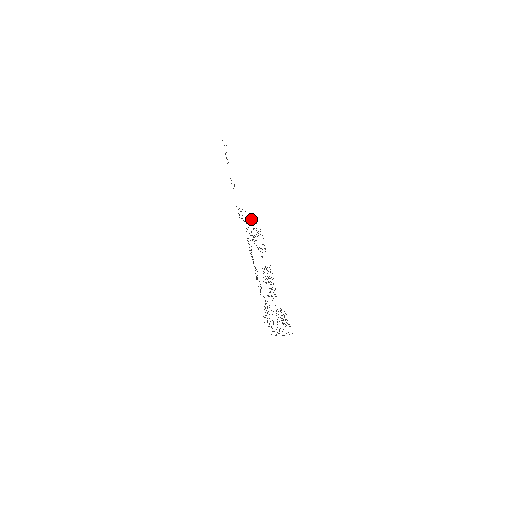
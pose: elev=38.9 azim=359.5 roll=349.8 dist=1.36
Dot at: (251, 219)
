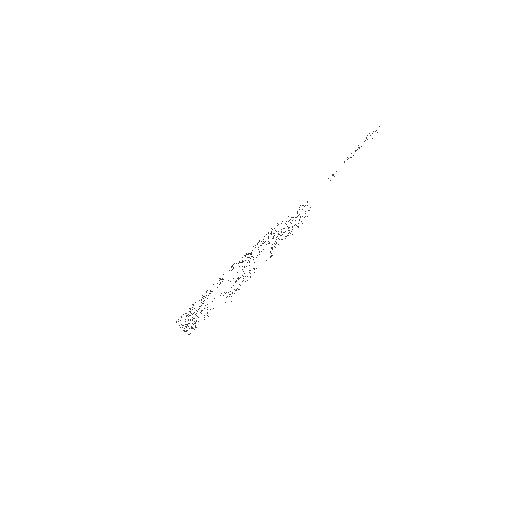
Dot at: occluded
